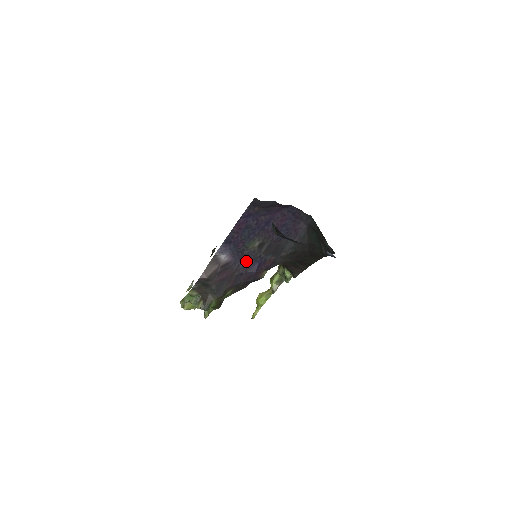
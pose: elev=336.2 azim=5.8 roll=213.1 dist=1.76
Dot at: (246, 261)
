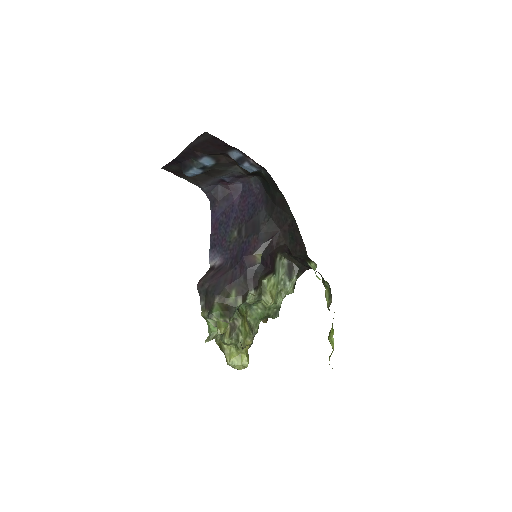
Dot at: (235, 255)
